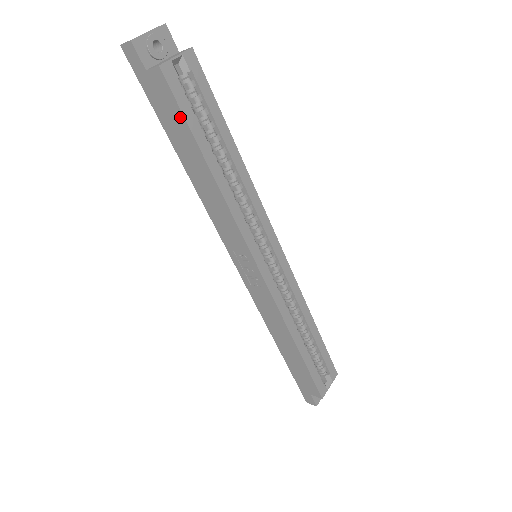
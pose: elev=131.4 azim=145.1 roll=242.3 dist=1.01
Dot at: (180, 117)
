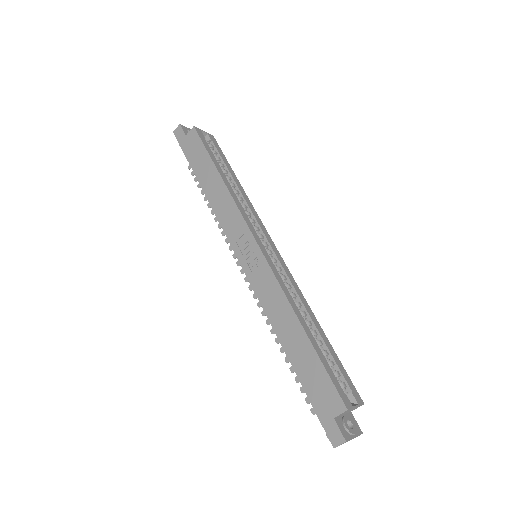
Dot at: (203, 150)
